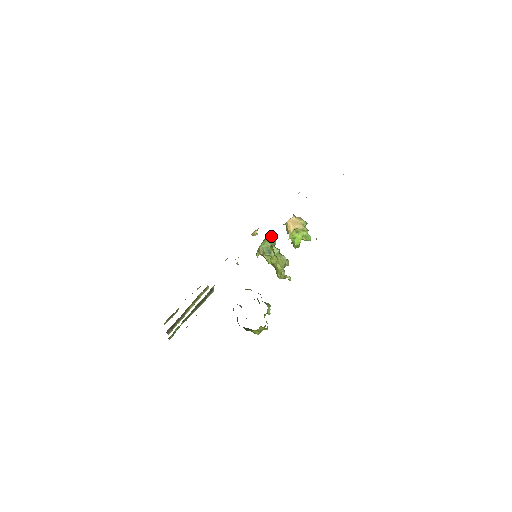
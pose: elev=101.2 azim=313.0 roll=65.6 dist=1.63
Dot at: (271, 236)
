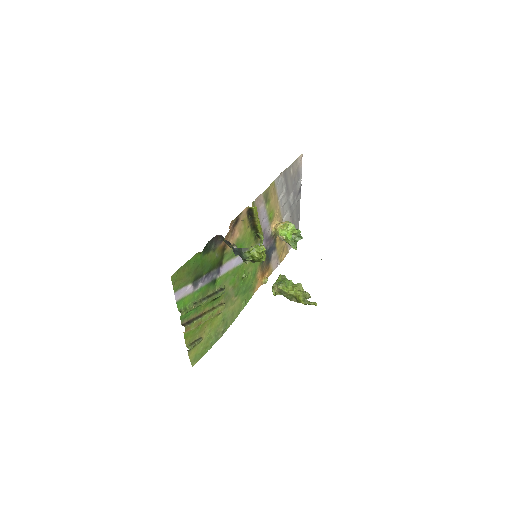
Dot at: occluded
